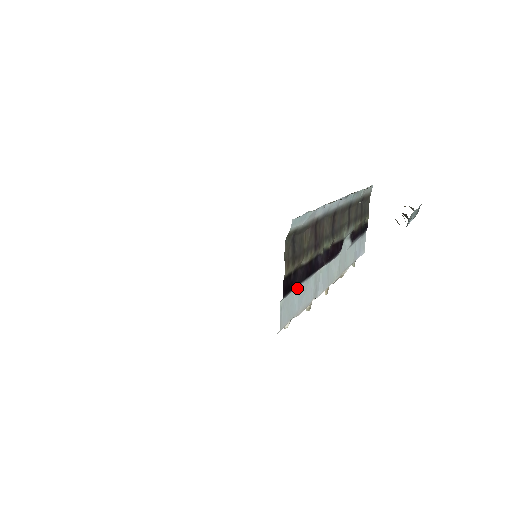
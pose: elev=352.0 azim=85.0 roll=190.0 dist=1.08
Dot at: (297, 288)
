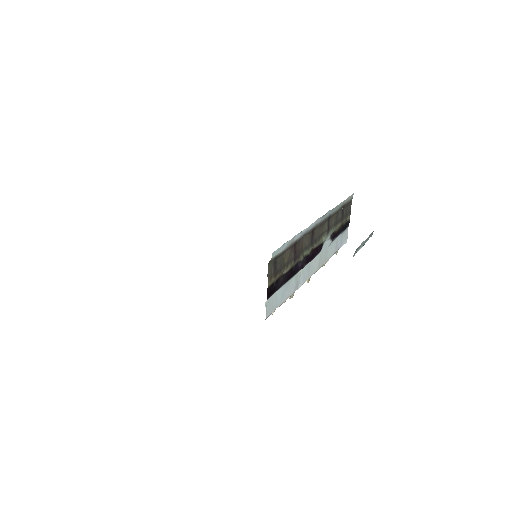
Dot at: (280, 289)
